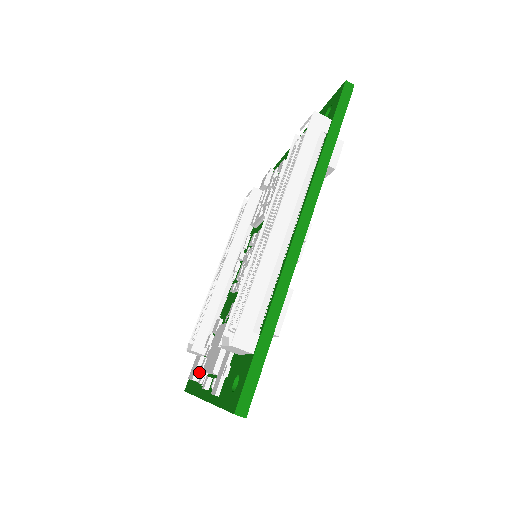
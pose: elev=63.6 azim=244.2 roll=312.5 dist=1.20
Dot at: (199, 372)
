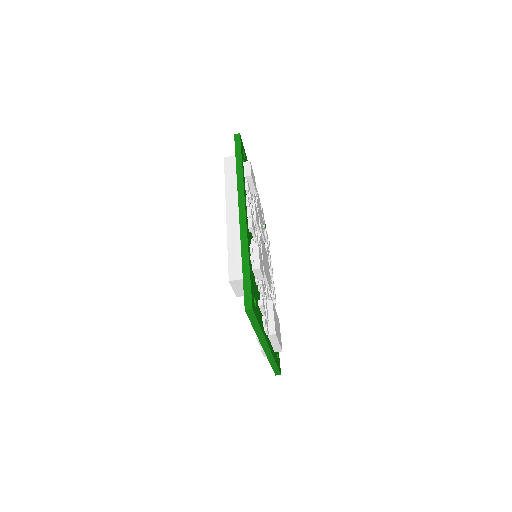
Dot at: occluded
